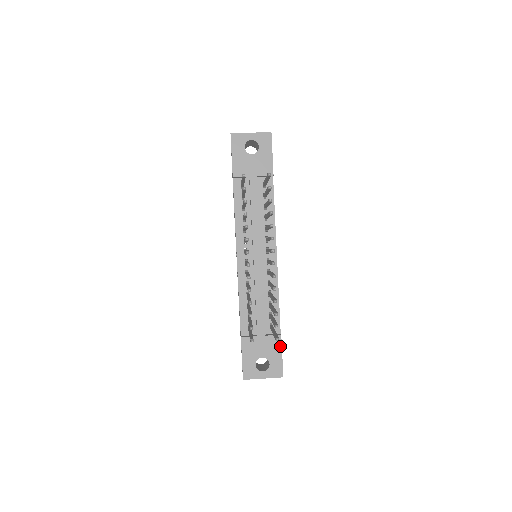
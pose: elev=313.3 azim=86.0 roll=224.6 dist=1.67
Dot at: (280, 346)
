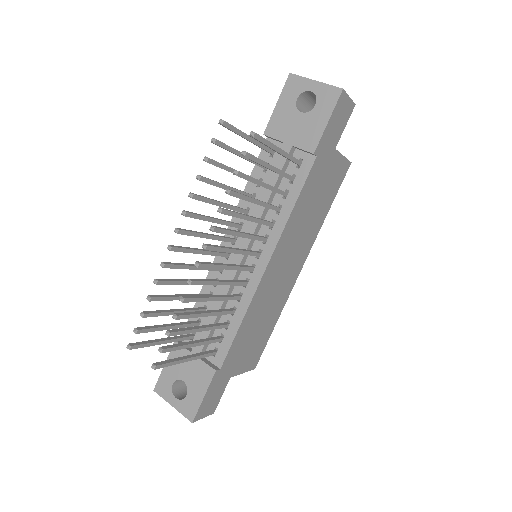
Dot at: (208, 383)
